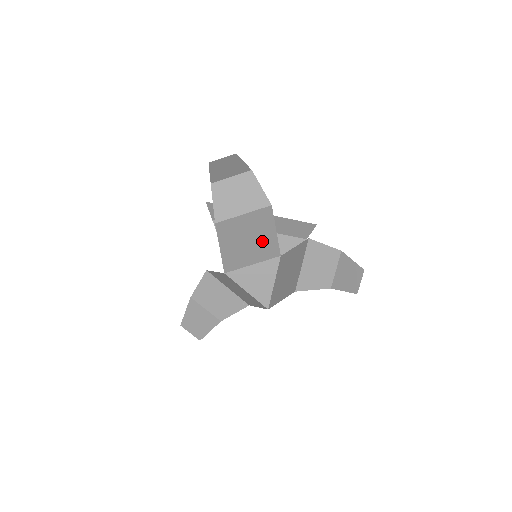
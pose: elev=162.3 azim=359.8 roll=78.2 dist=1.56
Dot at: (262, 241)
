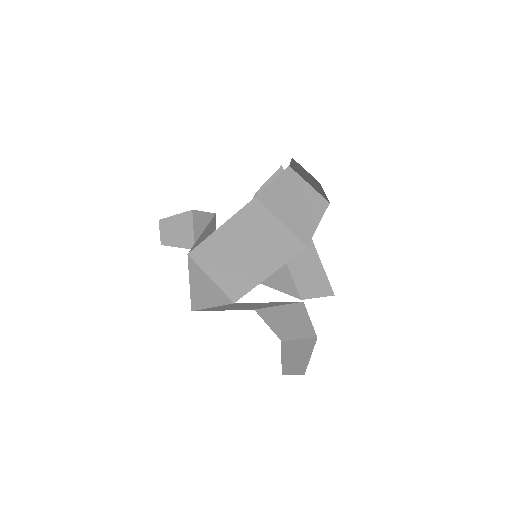
Dot at: (248, 269)
